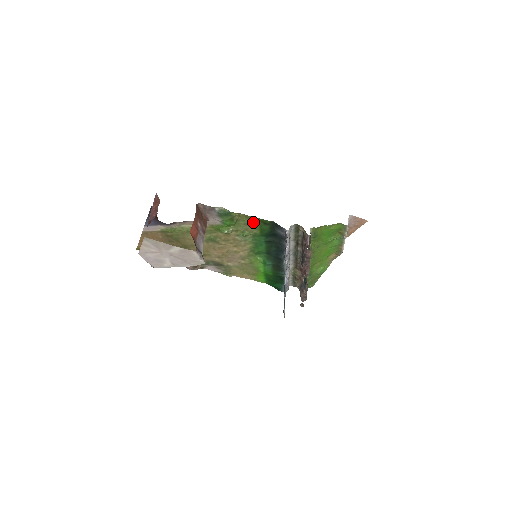
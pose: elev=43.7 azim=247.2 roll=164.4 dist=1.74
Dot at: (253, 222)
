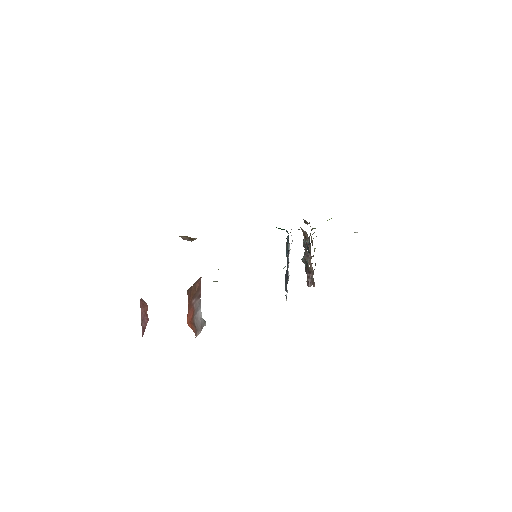
Dot at: occluded
